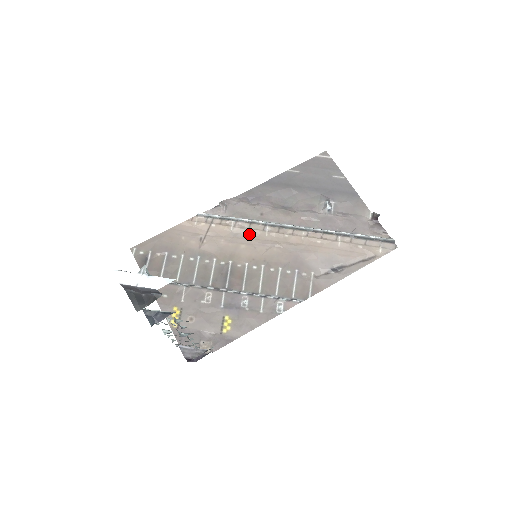
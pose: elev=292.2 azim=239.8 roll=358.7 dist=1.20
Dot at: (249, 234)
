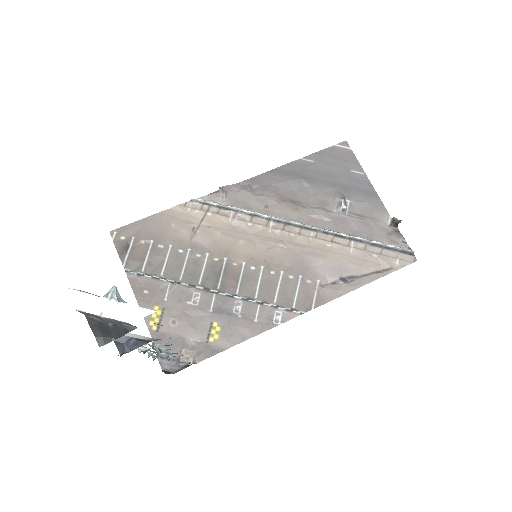
Dot at: (250, 228)
